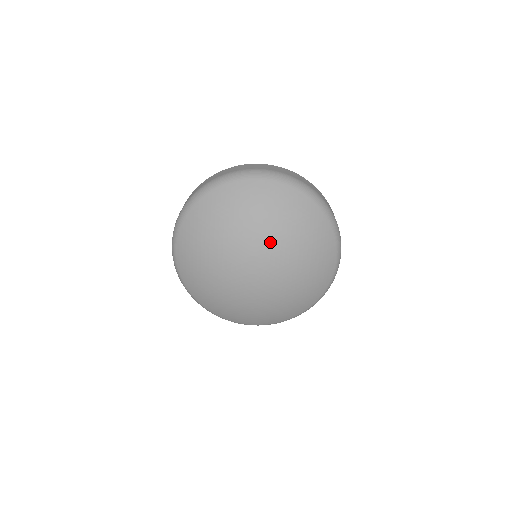
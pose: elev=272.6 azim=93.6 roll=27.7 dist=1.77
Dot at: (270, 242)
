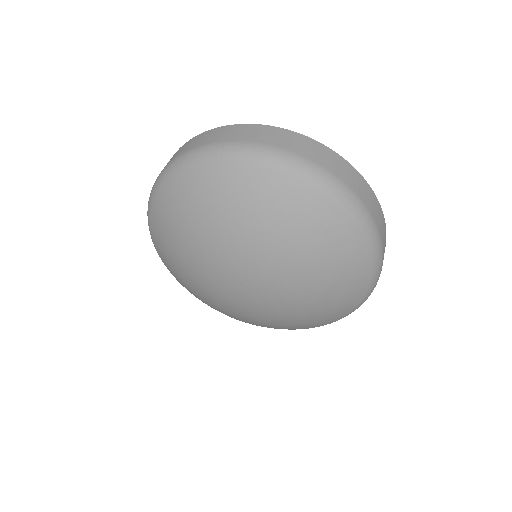
Dot at: (284, 280)
